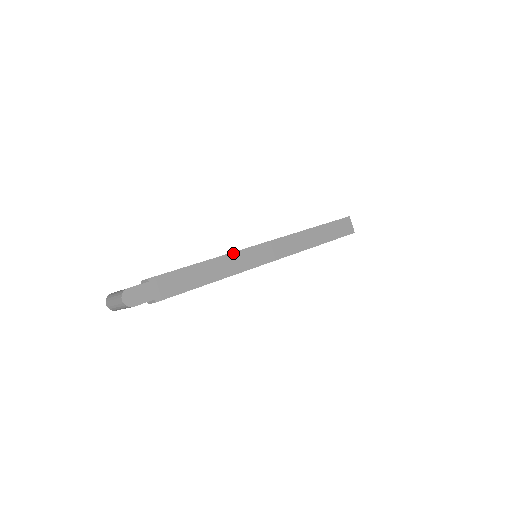
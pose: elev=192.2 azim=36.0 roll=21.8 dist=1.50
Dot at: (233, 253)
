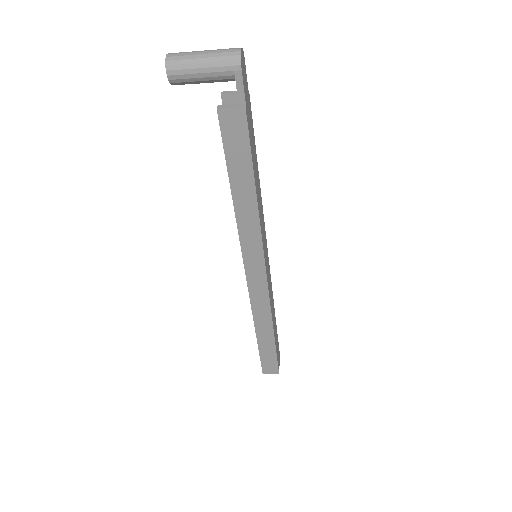
Dot at: (263, 215)
